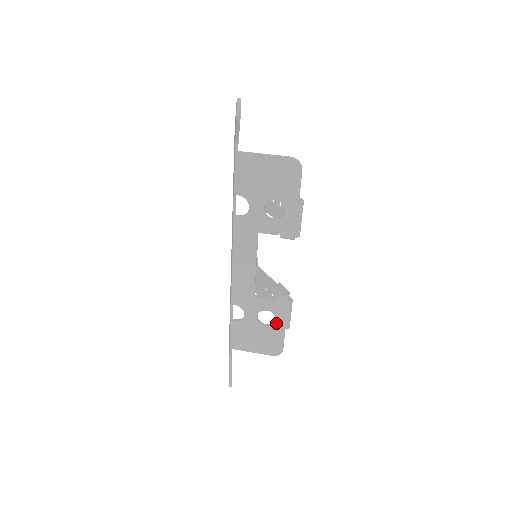
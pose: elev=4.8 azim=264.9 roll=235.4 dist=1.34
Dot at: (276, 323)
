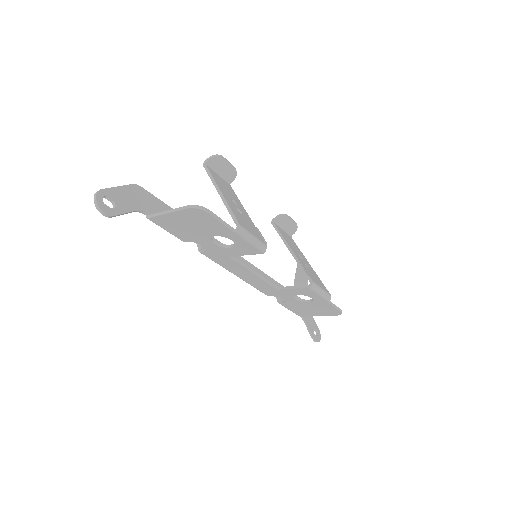
Dot at: (315, 300)
